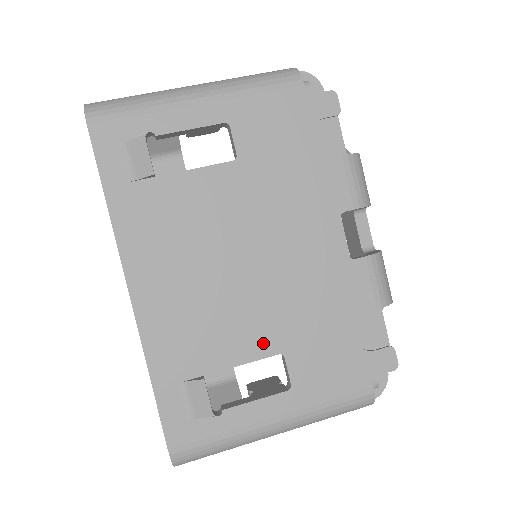
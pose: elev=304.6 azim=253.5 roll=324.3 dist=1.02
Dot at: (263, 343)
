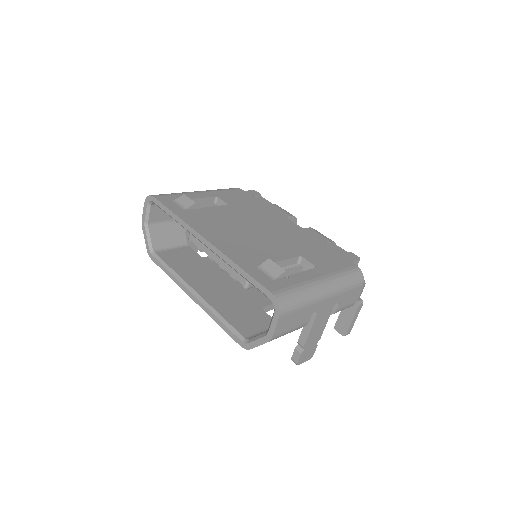
Dot at: (287, 253)
